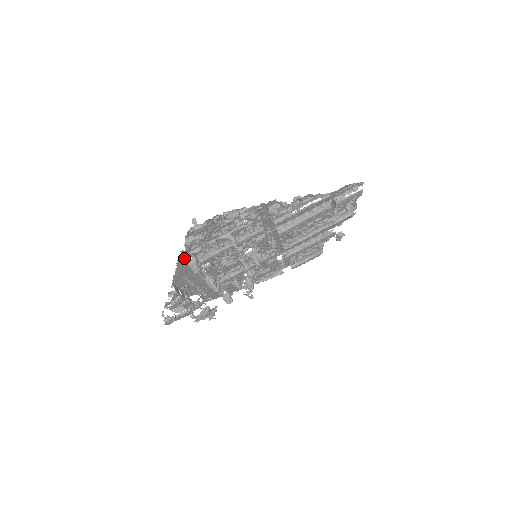
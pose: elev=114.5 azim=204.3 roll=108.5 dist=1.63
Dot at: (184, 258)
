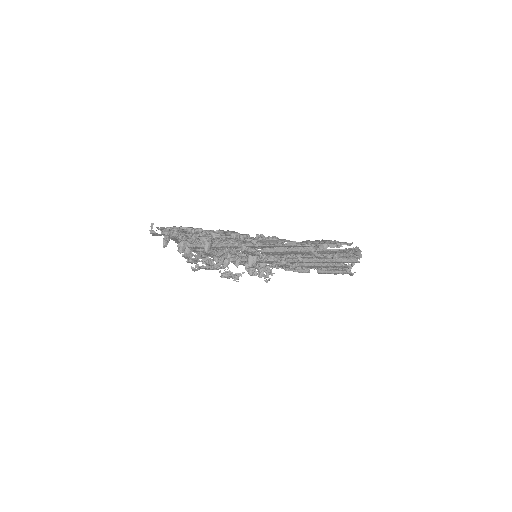
Dot at: (176, 239)
